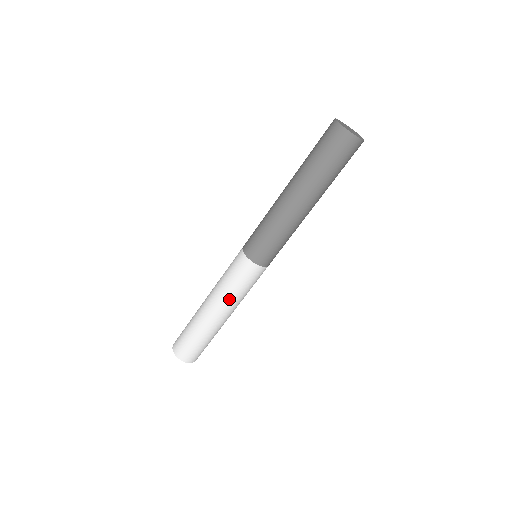
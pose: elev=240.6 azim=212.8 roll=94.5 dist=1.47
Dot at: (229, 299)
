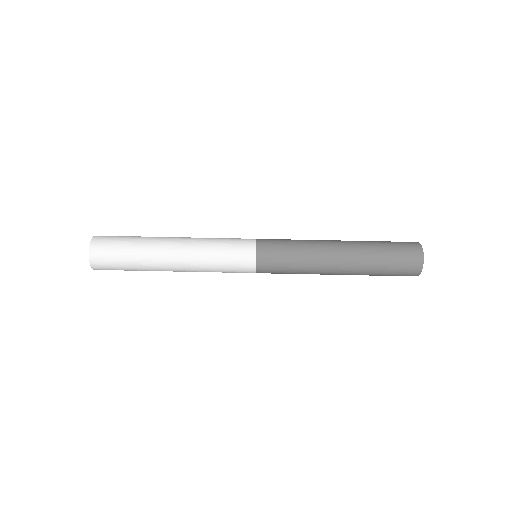
Dot at: (201, 246)
